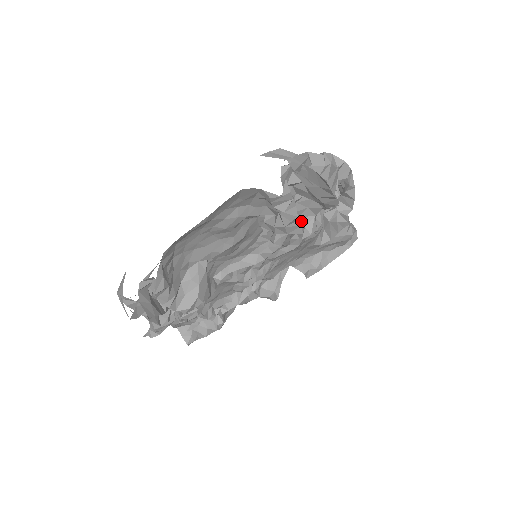
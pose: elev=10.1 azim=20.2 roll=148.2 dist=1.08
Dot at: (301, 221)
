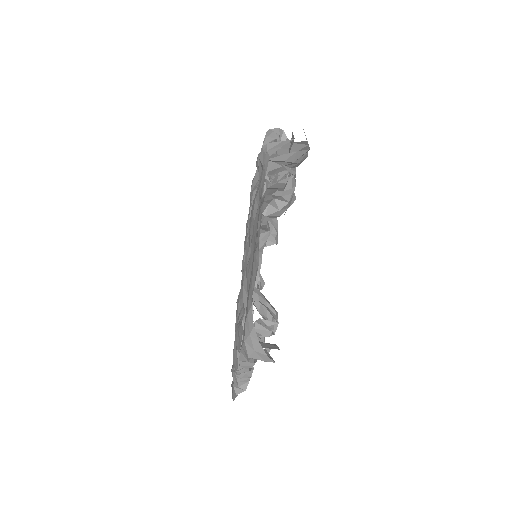
Dot at: occluded
